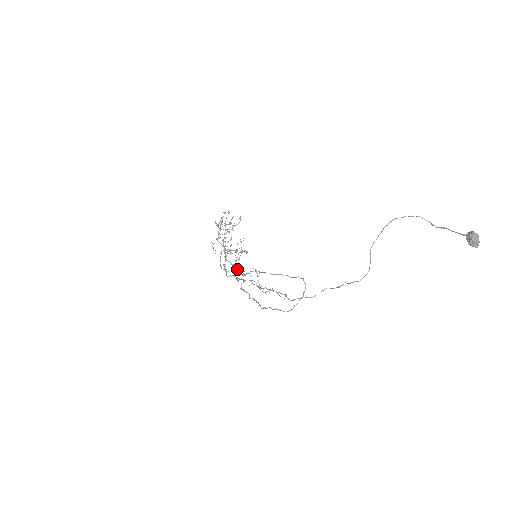
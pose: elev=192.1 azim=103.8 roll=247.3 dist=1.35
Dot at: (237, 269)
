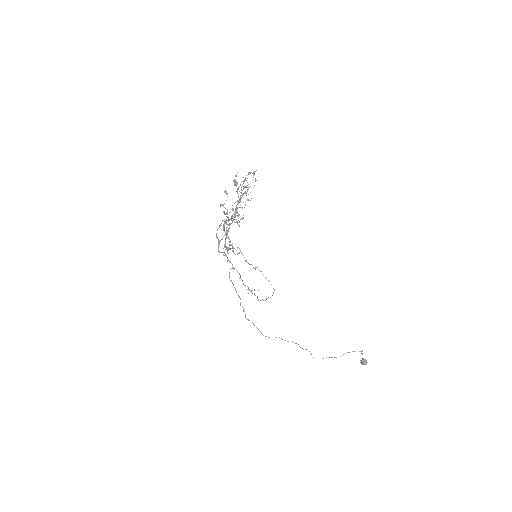
Dot at: occluded
